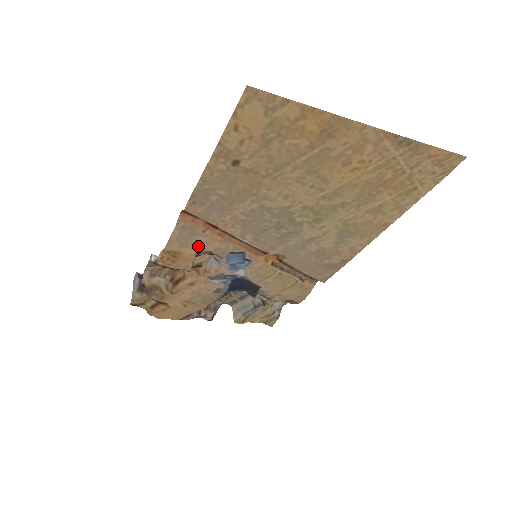
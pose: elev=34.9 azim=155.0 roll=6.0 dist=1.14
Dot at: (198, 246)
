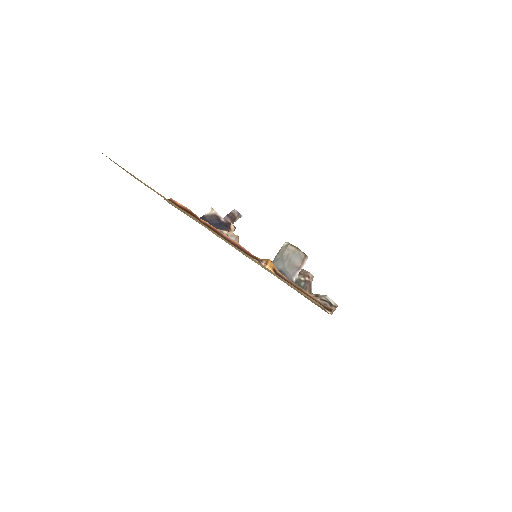
Dot at: occluded
